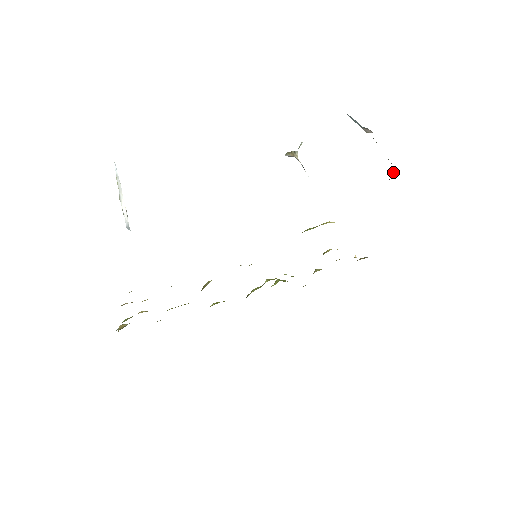
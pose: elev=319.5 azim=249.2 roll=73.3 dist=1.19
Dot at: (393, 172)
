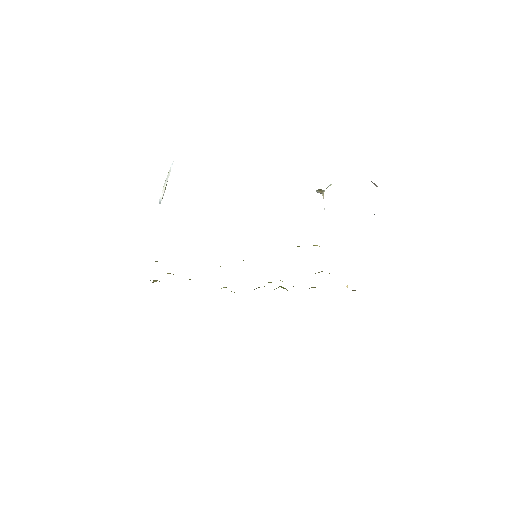
Dot at: occluded
